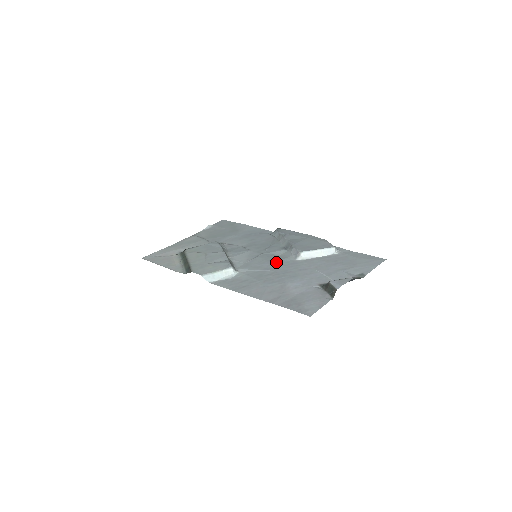
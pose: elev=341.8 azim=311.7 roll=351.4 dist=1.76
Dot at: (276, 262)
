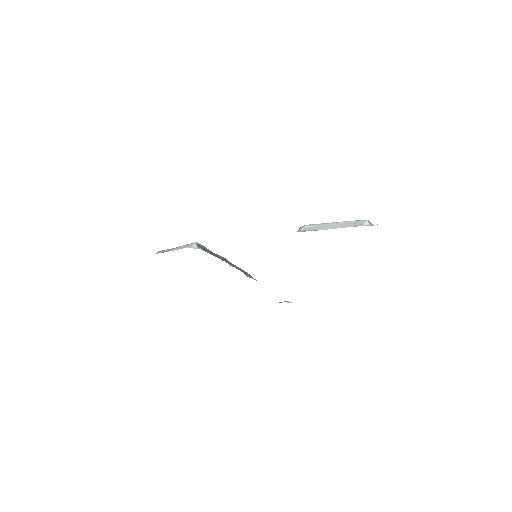
Dot at: occluded
